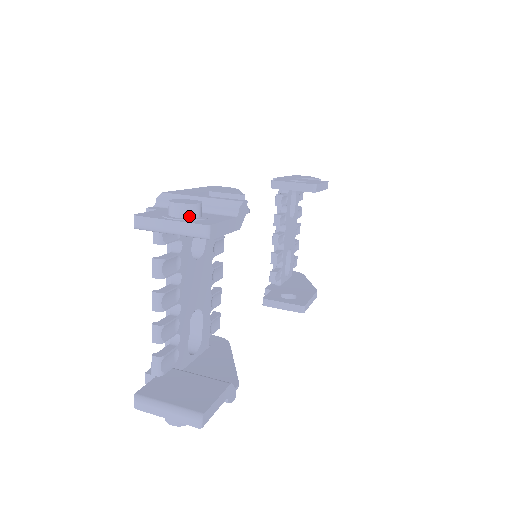
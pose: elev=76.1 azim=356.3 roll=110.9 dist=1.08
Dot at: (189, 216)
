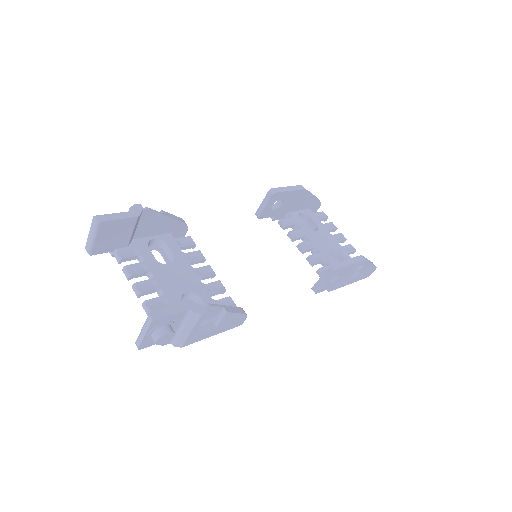
Dot at: occluded
